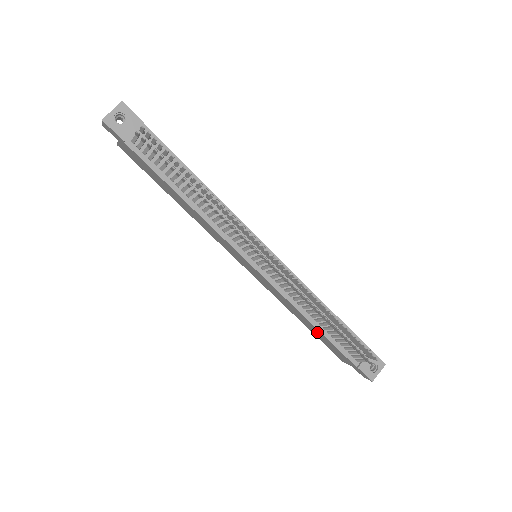
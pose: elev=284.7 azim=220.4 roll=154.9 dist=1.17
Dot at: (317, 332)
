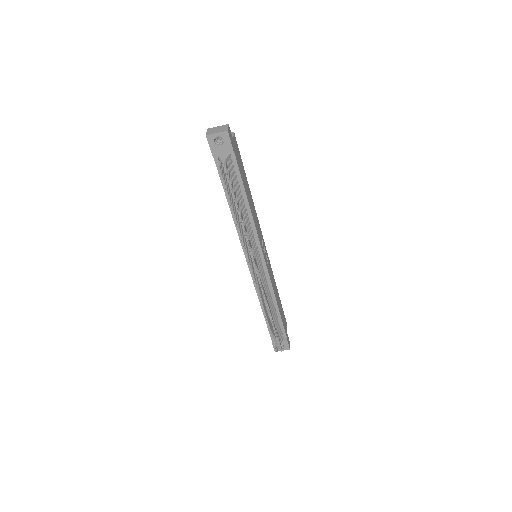
Dot at: occluded
